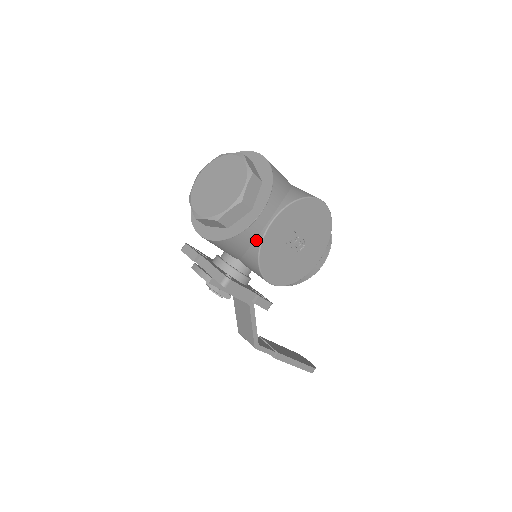
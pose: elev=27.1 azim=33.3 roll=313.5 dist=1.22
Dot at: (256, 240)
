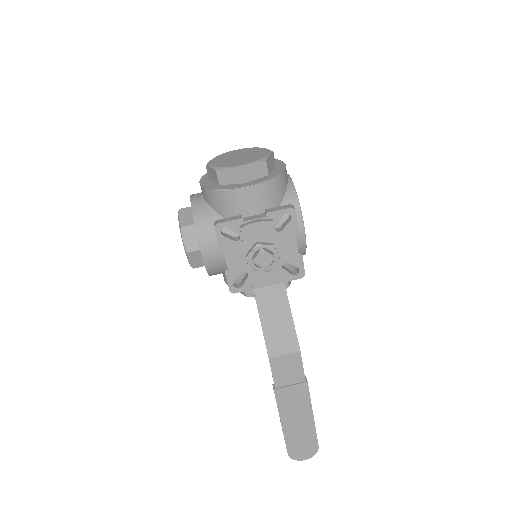
Dot at: (288, 187)
